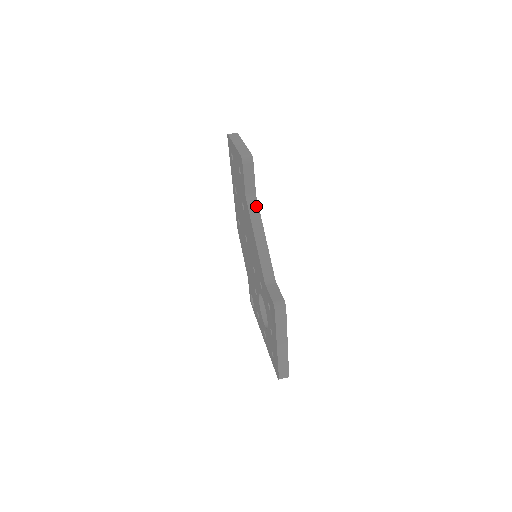
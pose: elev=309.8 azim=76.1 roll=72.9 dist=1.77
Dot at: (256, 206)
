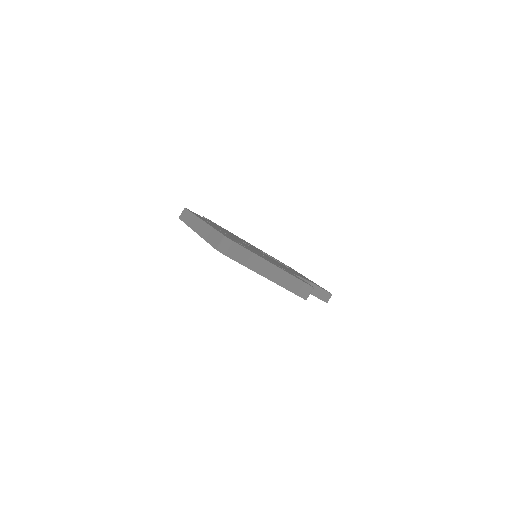
Dot at: occluded
